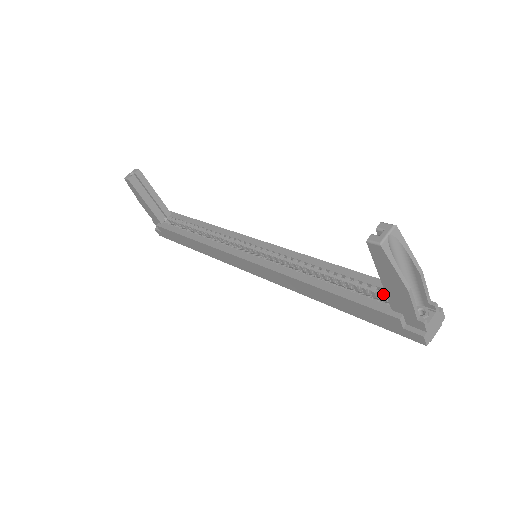
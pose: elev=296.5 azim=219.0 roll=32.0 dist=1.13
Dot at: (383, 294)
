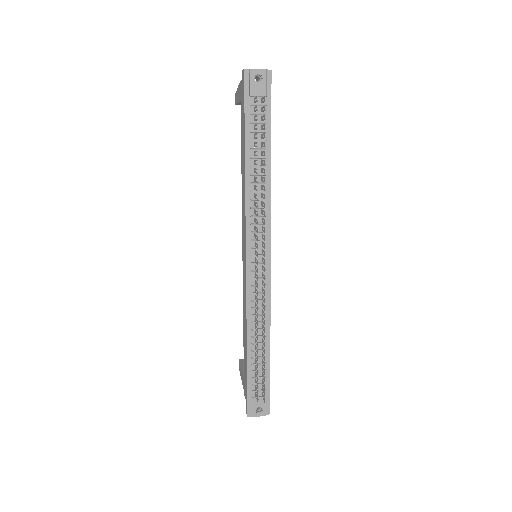
Dot at: occluded
